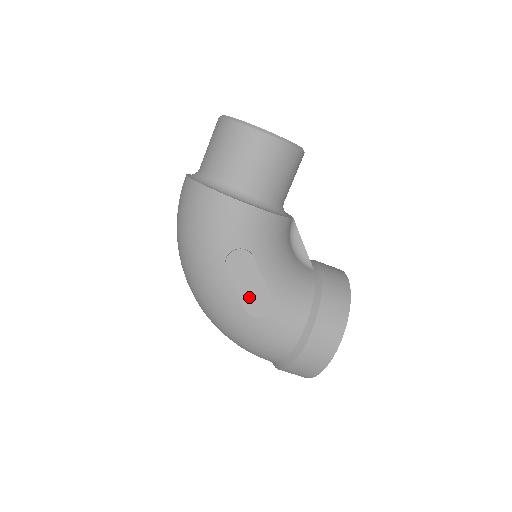
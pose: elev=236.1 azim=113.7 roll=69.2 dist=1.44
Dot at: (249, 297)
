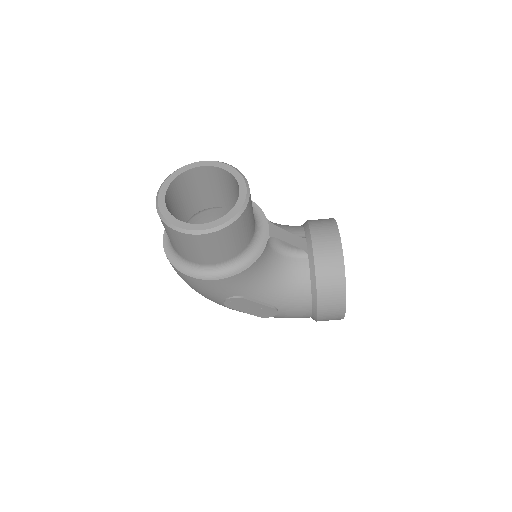
Dot at: (256, 312)
